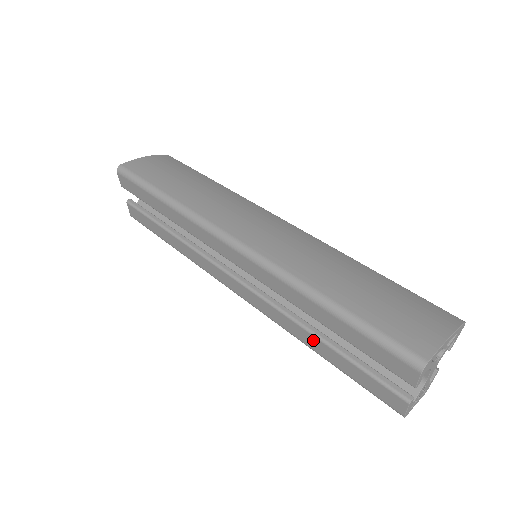
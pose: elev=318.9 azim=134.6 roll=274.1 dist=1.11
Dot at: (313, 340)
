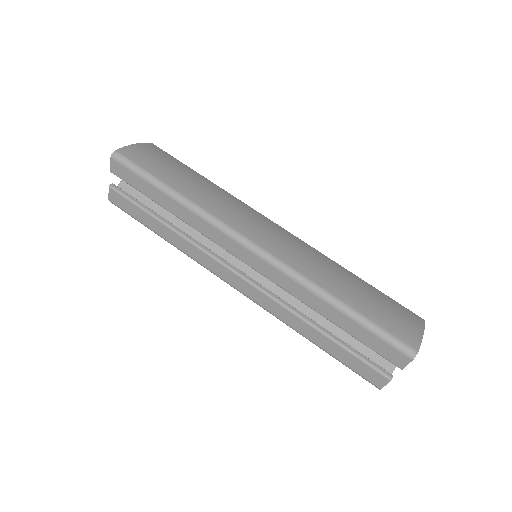
Dot at: (312, 332)
